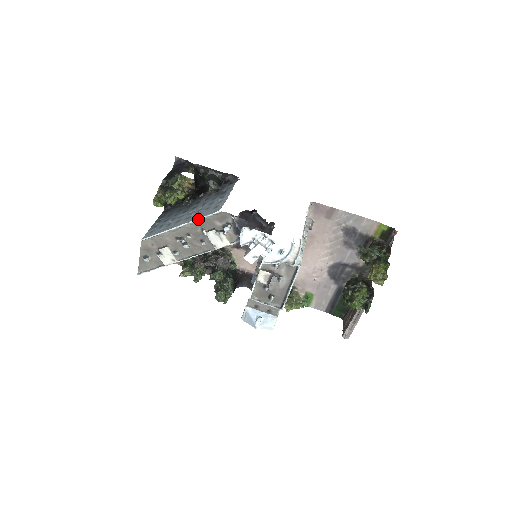
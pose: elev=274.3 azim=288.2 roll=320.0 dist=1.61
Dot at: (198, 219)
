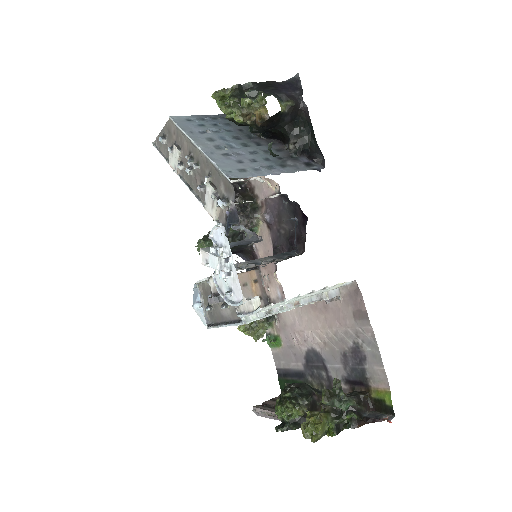
Dot at: (212, 160)
